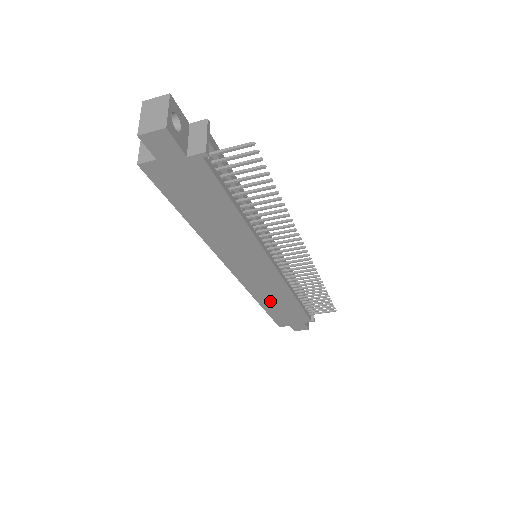
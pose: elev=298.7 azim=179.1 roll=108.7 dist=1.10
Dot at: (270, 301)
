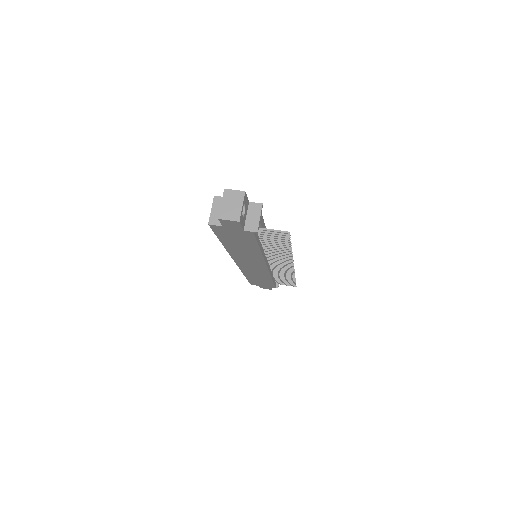
Dot at: (253, 276)
